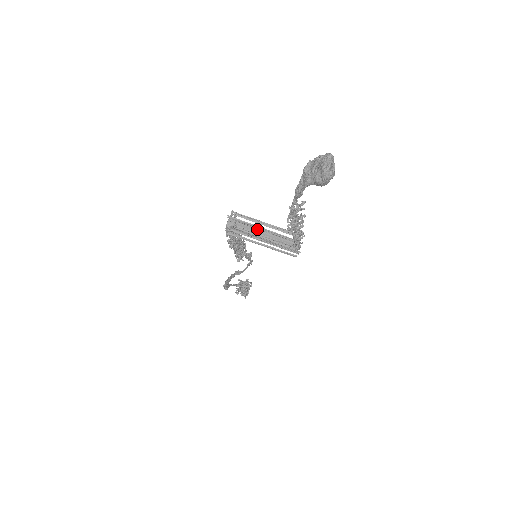
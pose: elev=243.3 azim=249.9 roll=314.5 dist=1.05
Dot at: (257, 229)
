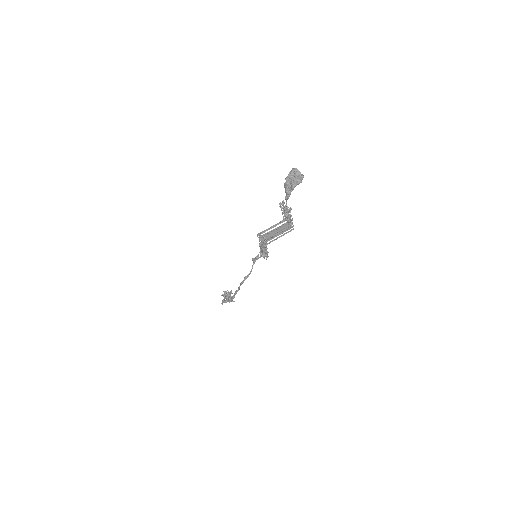
Dot at: (272, 232)
